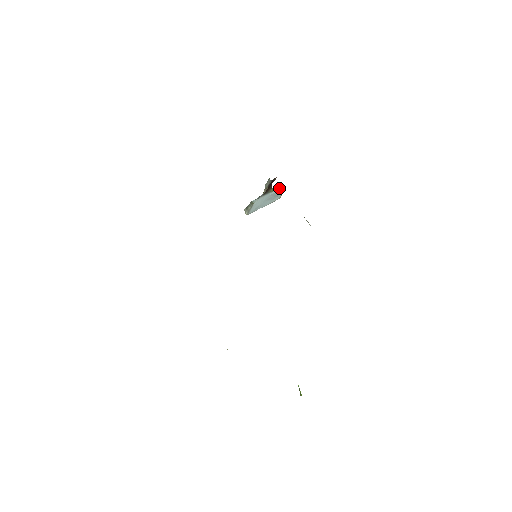
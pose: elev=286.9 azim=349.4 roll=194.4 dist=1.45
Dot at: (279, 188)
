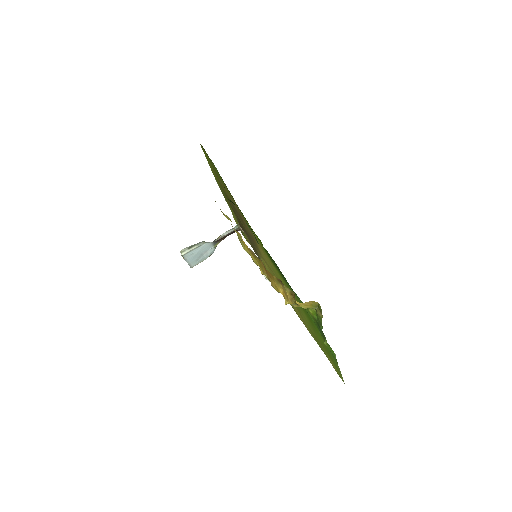
Dot at: (213, 250)
